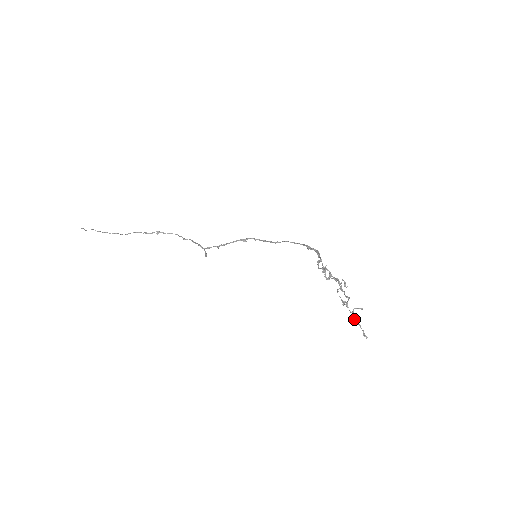
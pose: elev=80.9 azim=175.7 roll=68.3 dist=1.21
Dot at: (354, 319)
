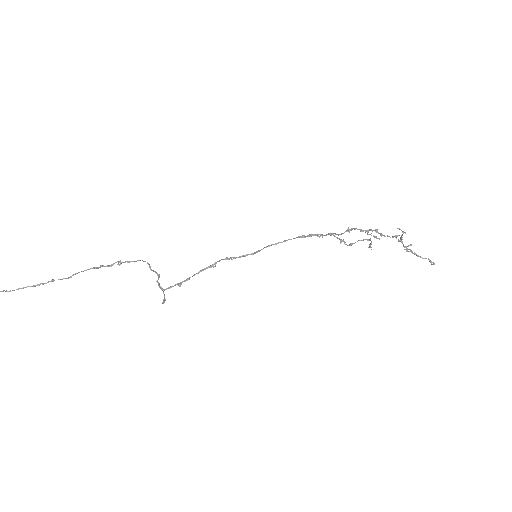
Dot at: (413, 253)
